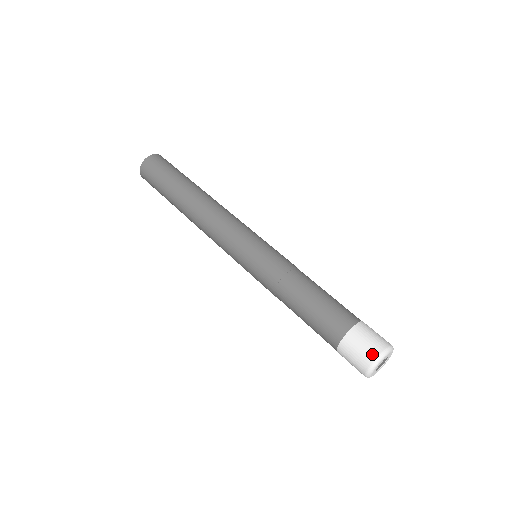
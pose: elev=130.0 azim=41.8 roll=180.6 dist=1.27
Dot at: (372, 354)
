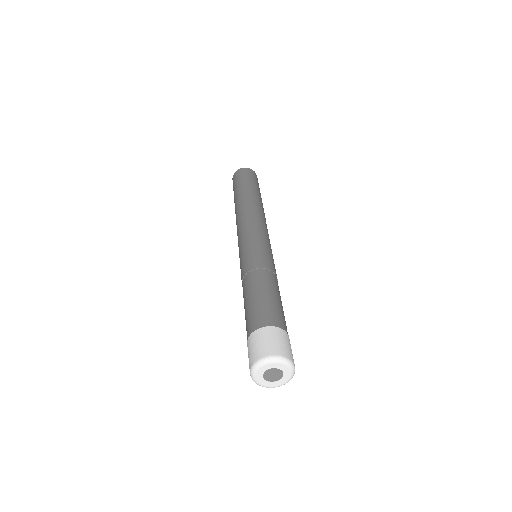
Dot at: (264, 352)
